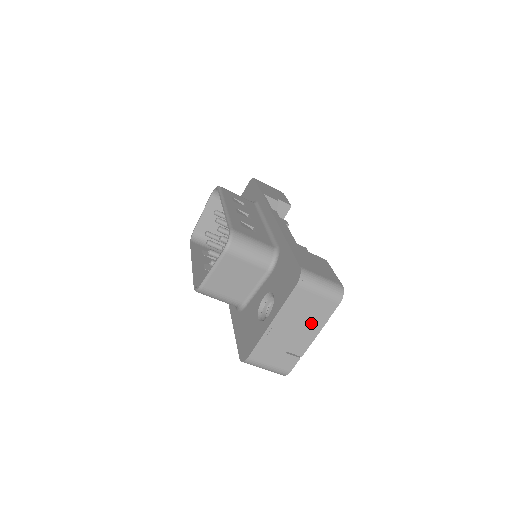
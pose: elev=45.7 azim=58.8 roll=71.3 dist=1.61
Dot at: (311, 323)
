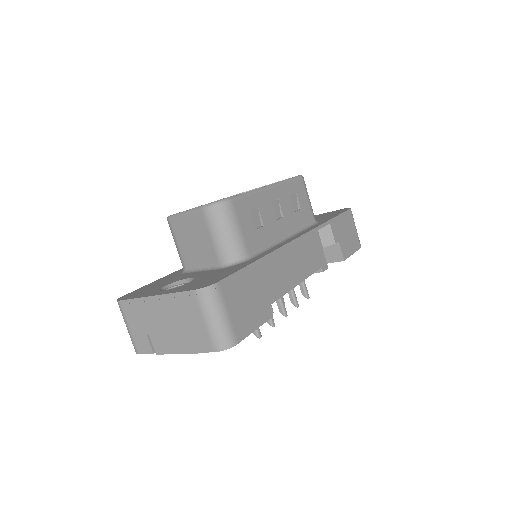
Dot at: (183, 337)
